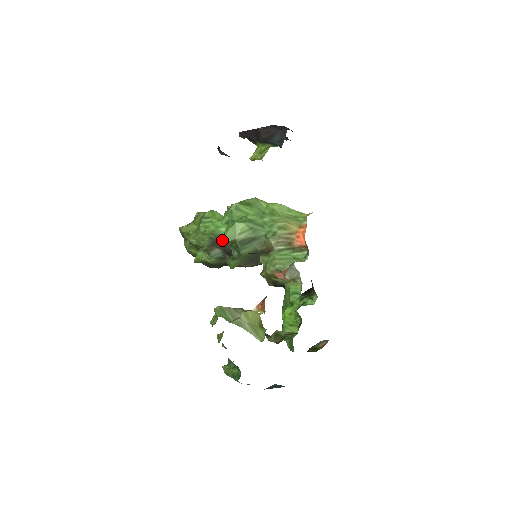
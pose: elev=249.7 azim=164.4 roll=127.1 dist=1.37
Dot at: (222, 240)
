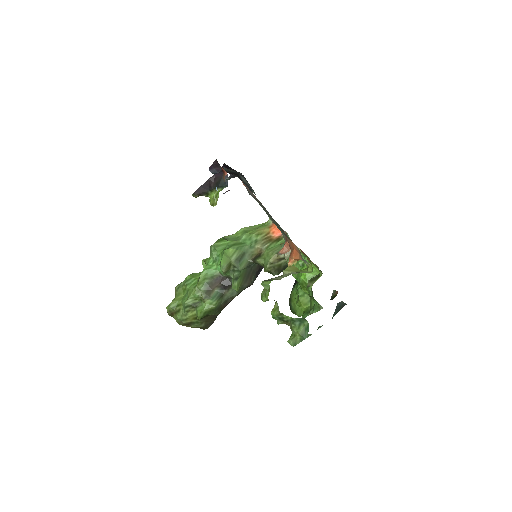
Dot at: (222, 266)
